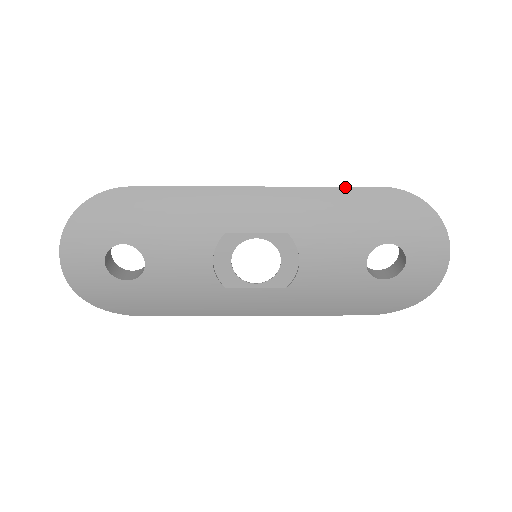
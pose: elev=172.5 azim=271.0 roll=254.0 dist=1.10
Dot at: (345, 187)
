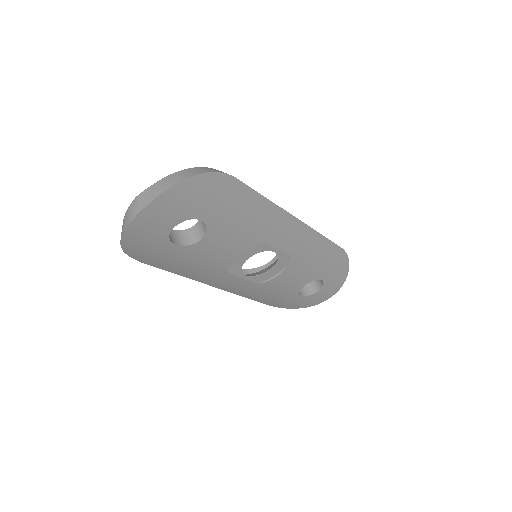
Dot at: (330, 241)
